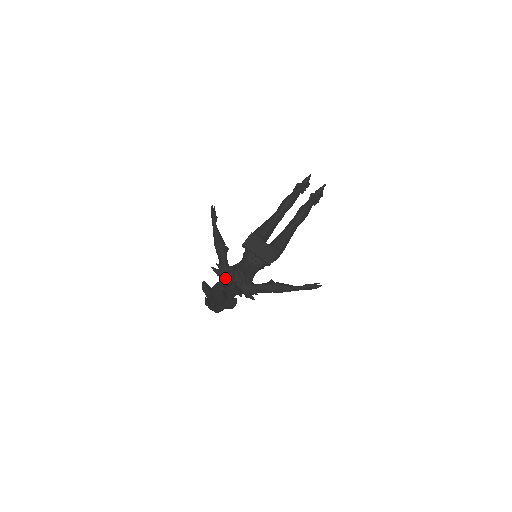
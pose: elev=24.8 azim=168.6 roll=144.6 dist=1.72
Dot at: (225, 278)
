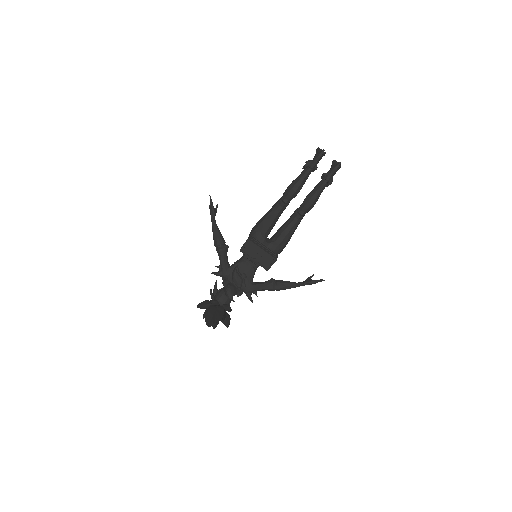
Dot at: (224, 282)
